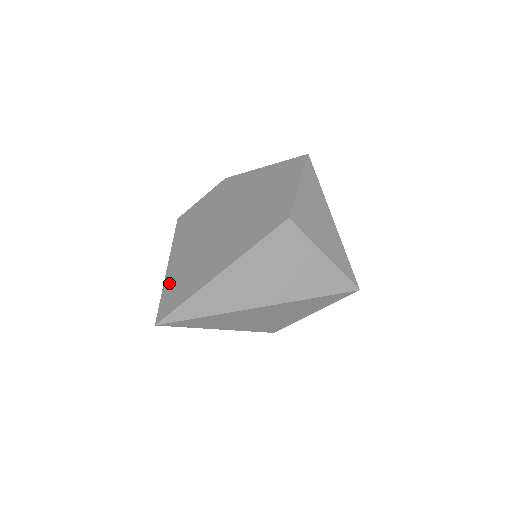
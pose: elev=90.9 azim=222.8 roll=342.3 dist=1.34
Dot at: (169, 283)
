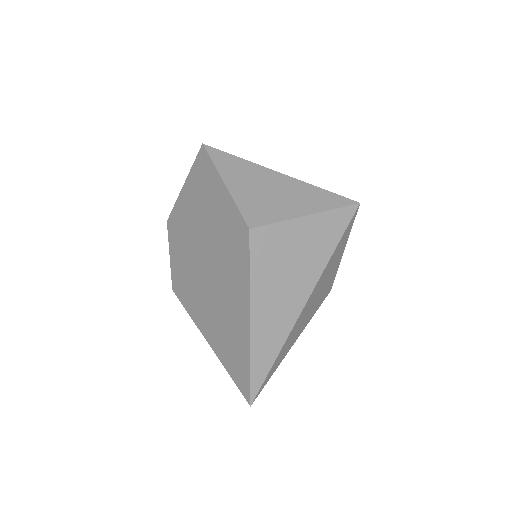
Dot at: (224, 359)
